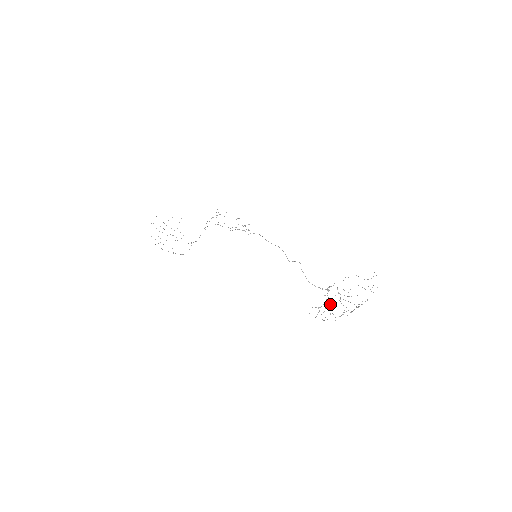
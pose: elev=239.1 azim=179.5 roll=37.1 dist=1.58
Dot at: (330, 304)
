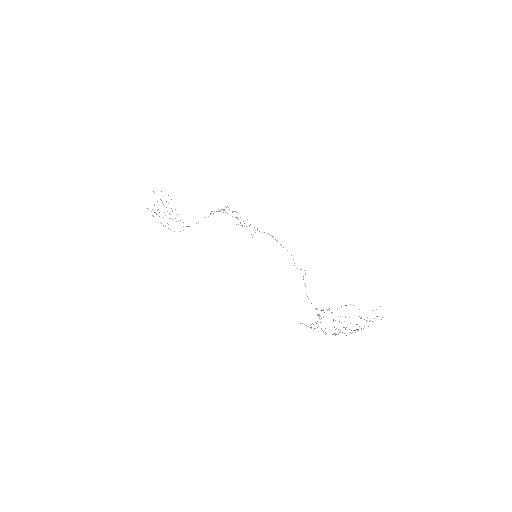
Dot at: occluded
